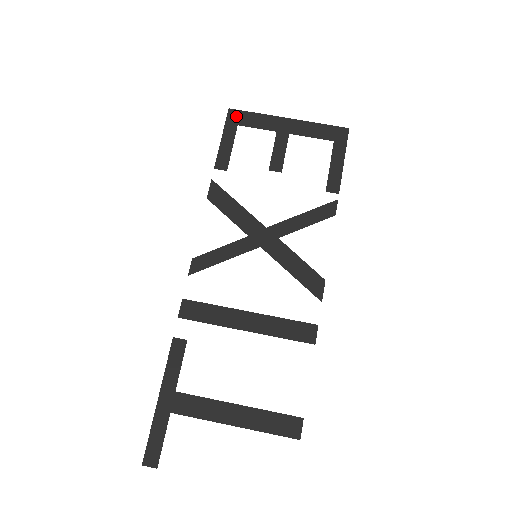
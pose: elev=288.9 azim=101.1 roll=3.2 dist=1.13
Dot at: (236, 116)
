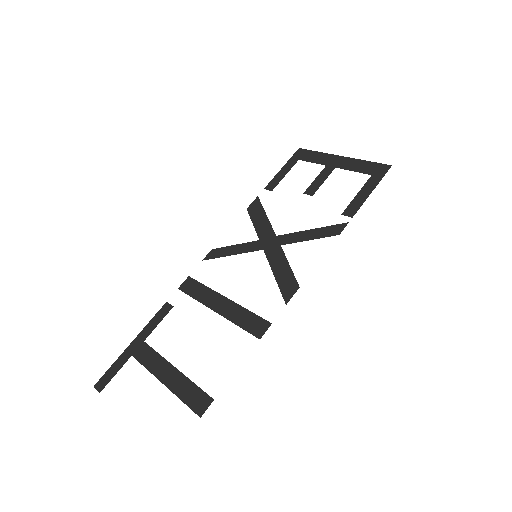
Dot at: (301, 153)
